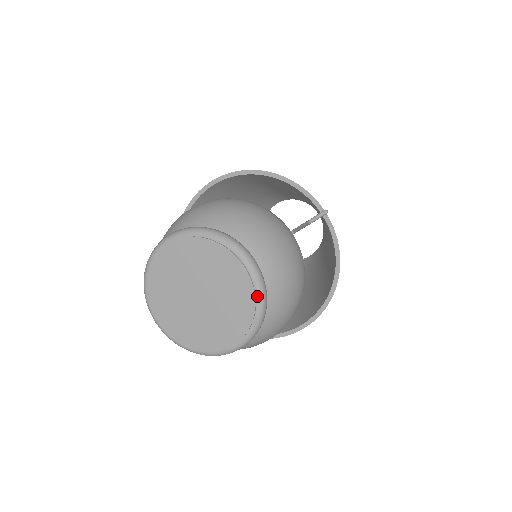
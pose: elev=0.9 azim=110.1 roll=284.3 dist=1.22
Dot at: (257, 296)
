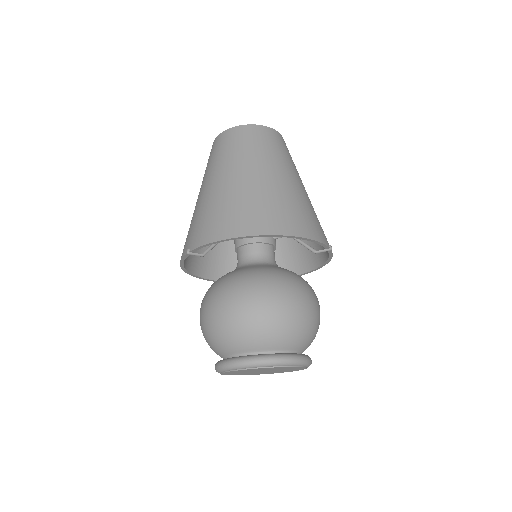
Dot at: occluded
